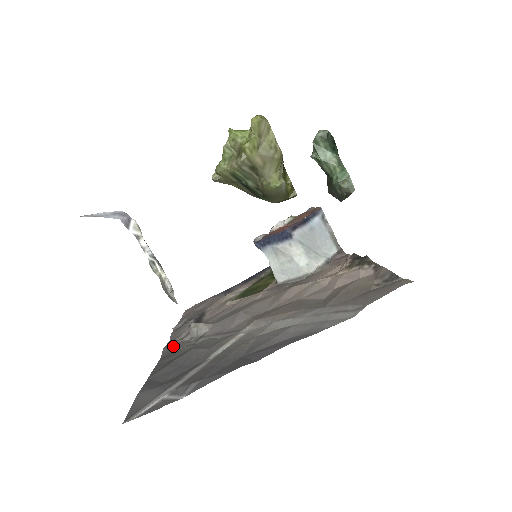
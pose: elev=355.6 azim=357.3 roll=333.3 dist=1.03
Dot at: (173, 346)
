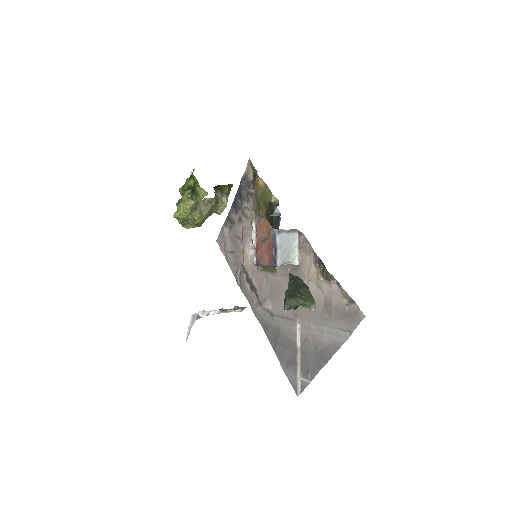
Dot at: (260, 316)
